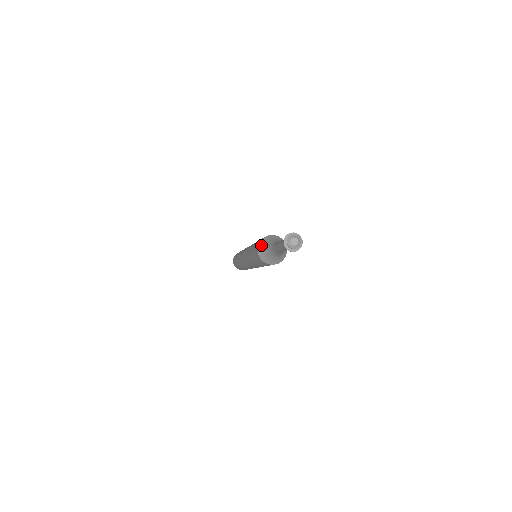
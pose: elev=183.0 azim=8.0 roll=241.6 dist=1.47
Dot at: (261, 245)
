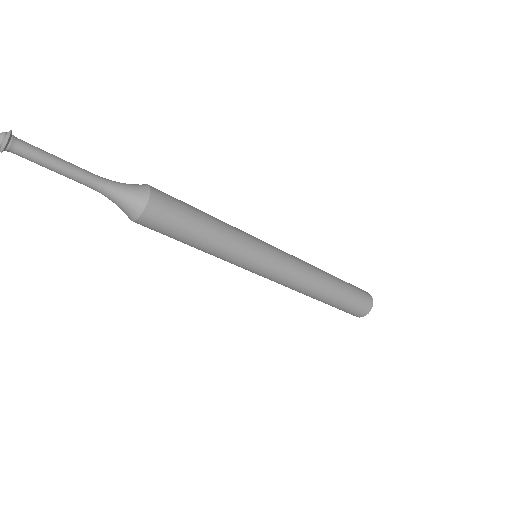
Dot at: occluded
